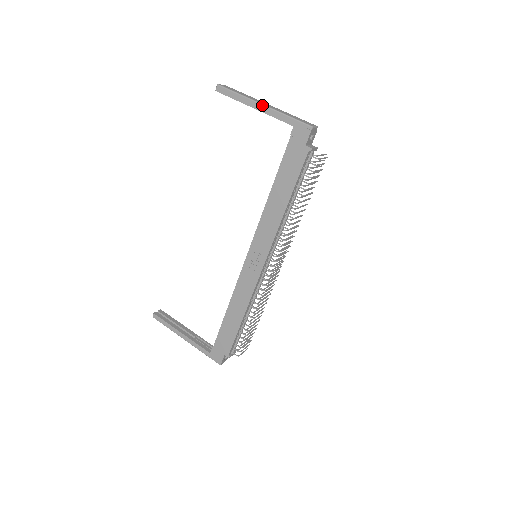
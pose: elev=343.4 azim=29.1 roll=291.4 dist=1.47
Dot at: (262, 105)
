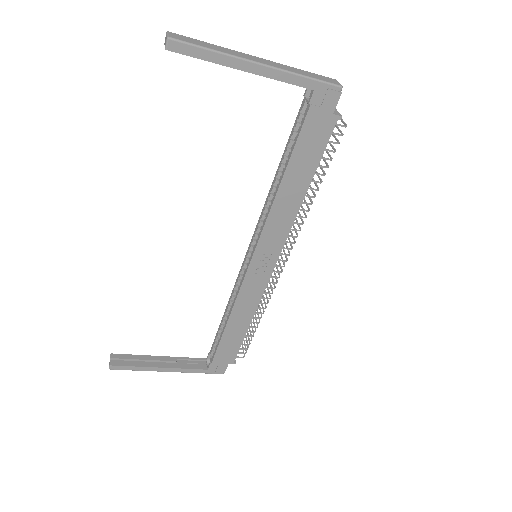
Dot at: (260, 65)
